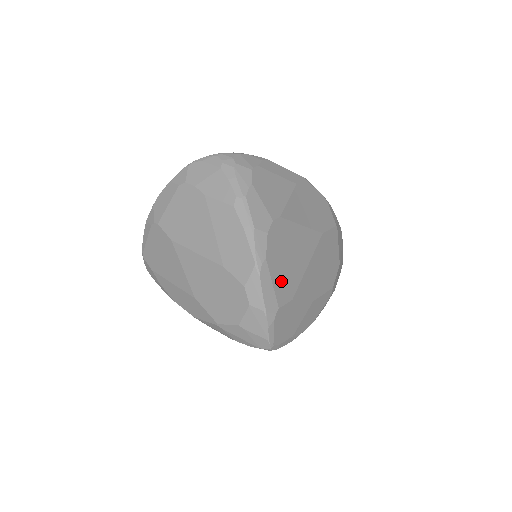
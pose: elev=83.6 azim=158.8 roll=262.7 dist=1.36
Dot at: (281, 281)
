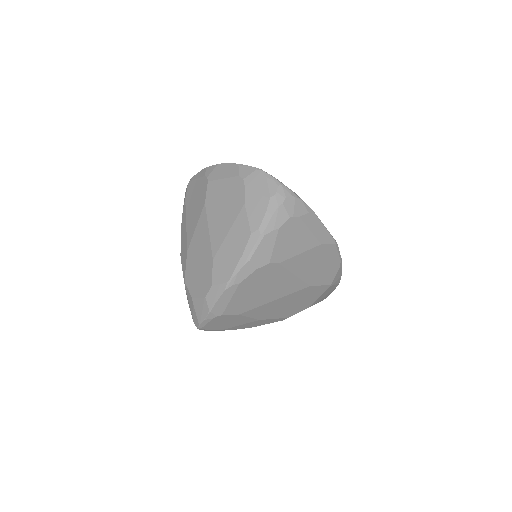
Dot at: (240, 301)
